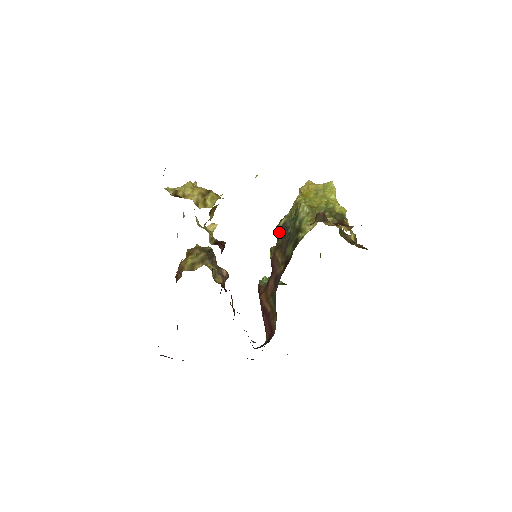
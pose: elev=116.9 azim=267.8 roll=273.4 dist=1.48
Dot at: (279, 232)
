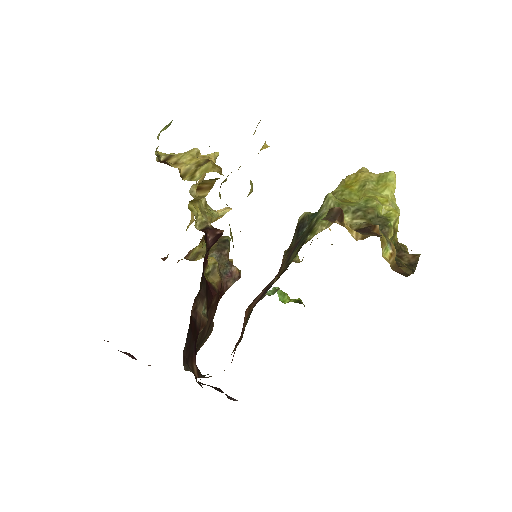
Dot at: (295, 230)
